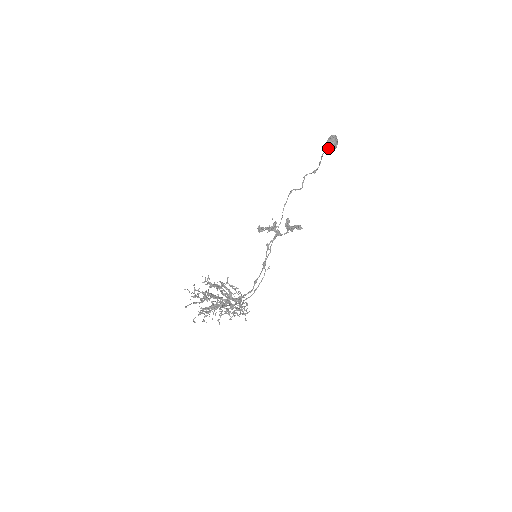
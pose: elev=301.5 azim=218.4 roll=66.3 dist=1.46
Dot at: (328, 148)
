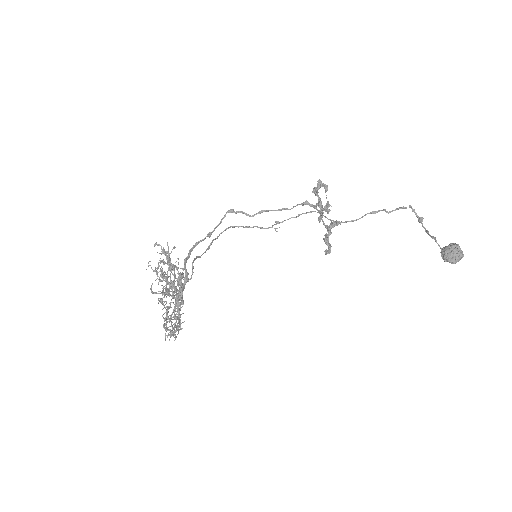
Dot at: (442, 252)
